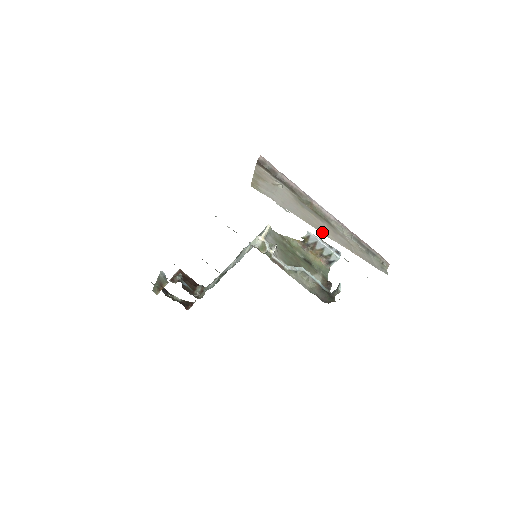
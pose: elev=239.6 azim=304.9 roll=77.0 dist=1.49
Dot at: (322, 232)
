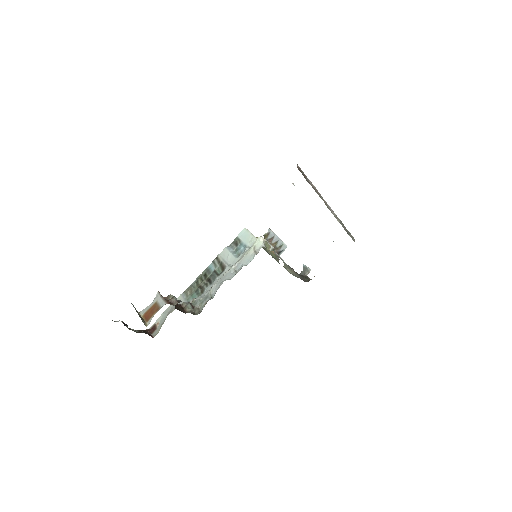
Dot at: occluded
